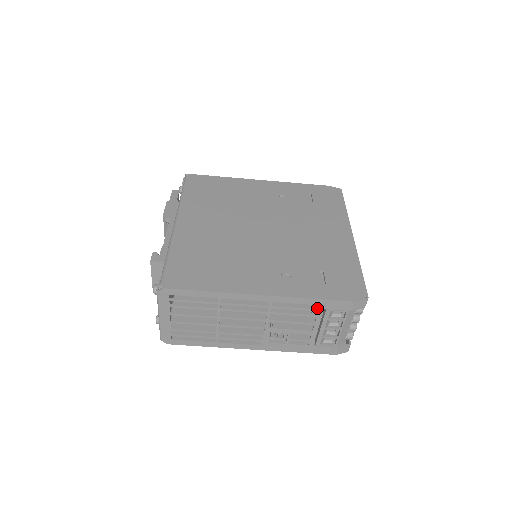
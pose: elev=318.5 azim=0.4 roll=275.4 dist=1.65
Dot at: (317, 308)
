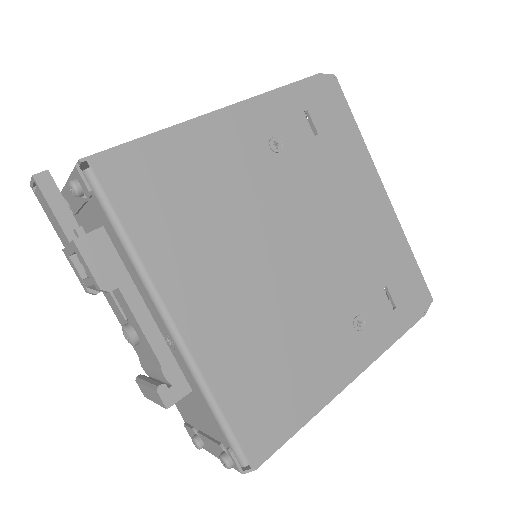
Dot at: occluded
